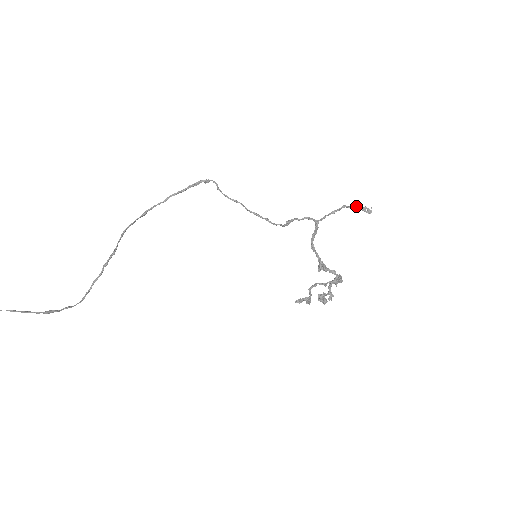
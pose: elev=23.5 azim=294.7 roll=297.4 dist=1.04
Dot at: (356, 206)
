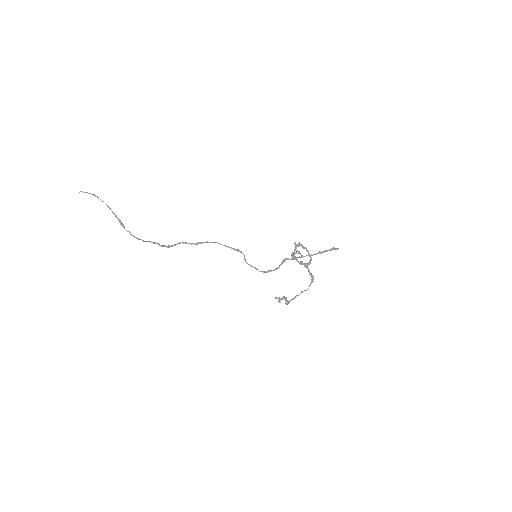
Dot at: (329, 249)
